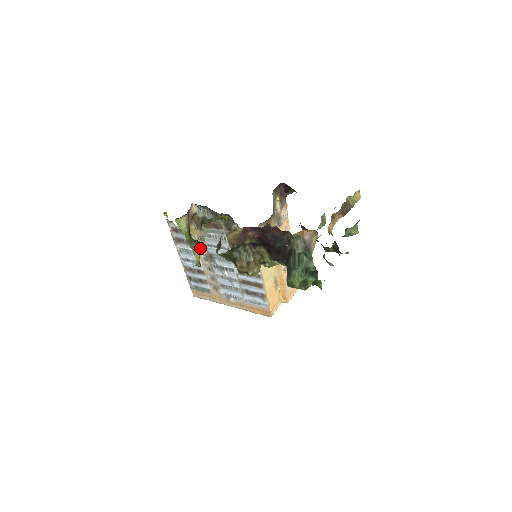
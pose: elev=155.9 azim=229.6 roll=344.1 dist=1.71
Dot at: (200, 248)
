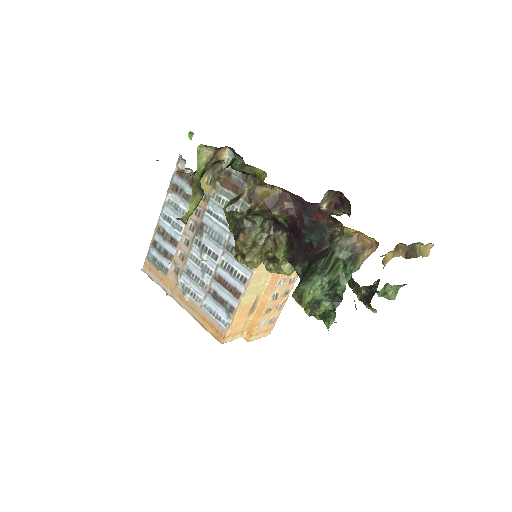
Dot at: (195, 210)
